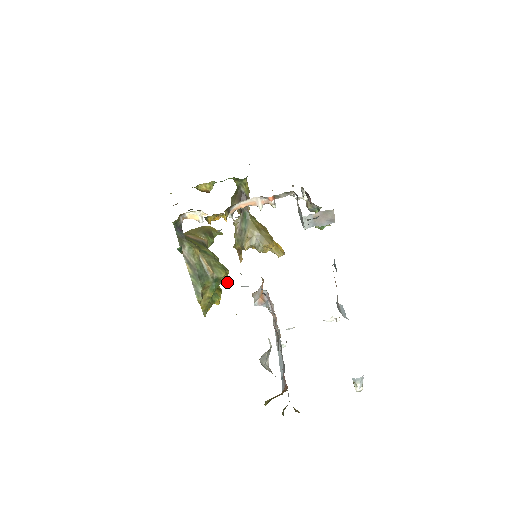
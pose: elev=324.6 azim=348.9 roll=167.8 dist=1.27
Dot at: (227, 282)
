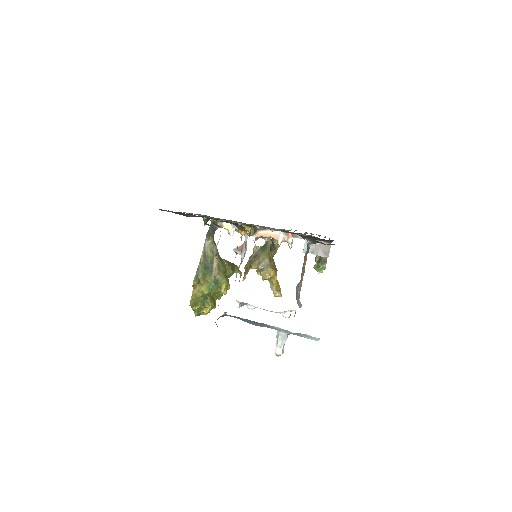
Dot at: (224, 290)
